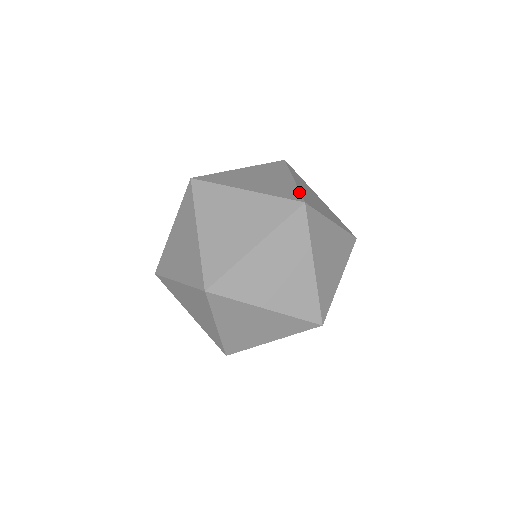
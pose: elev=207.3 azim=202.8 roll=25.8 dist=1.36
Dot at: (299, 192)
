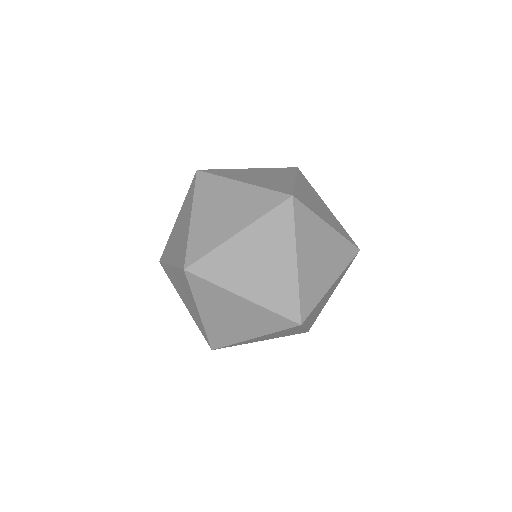
Dot at: occluded
